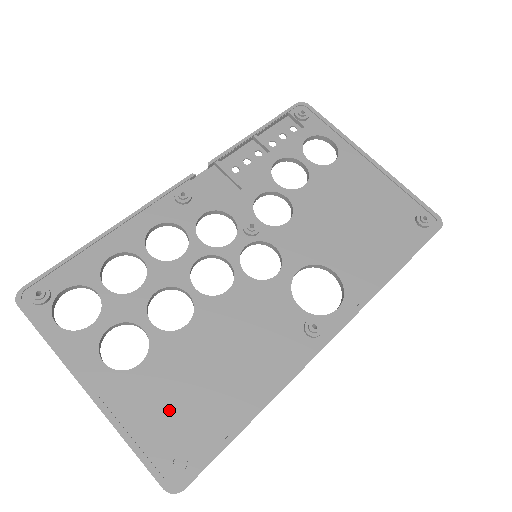
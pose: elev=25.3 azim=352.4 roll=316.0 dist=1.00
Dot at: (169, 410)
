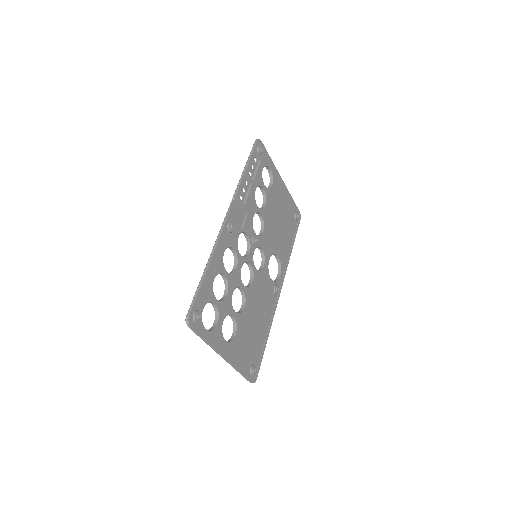
Dot at: (247, 350)
